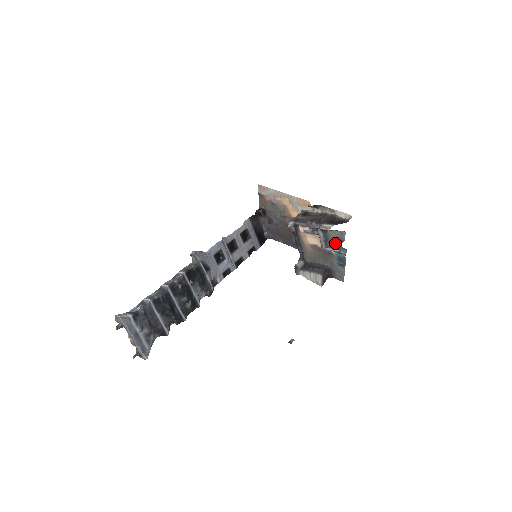
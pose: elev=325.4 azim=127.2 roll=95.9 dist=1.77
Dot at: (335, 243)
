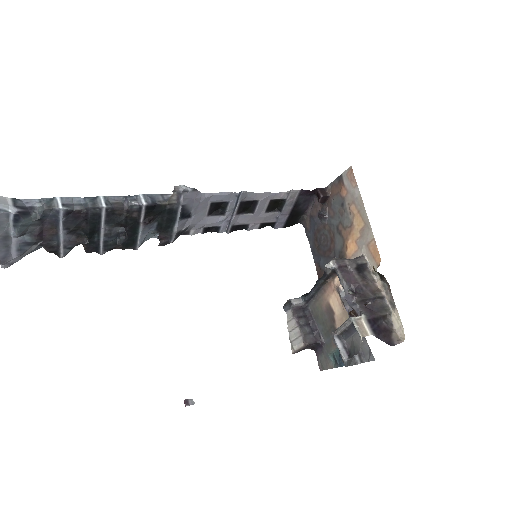
Dot at: (352, 347)
